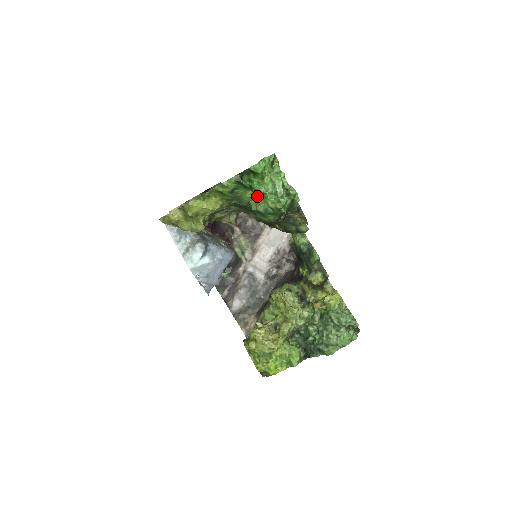
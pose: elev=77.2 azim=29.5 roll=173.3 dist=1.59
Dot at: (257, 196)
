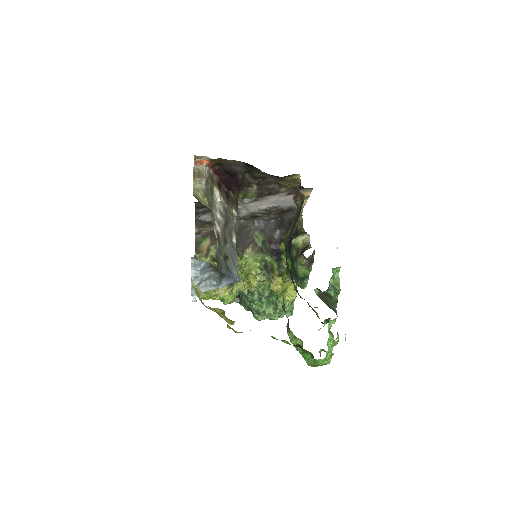
Dot at: (300, 339)
